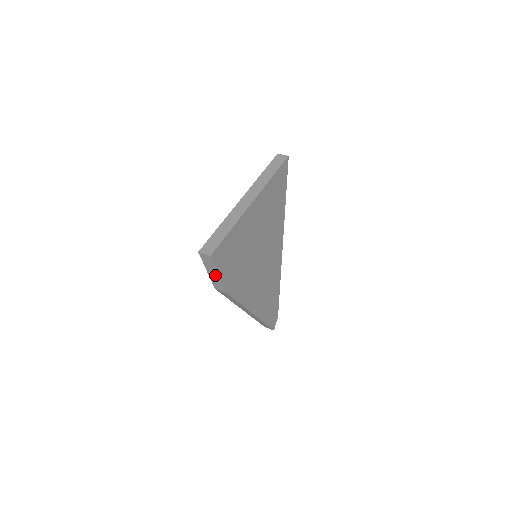
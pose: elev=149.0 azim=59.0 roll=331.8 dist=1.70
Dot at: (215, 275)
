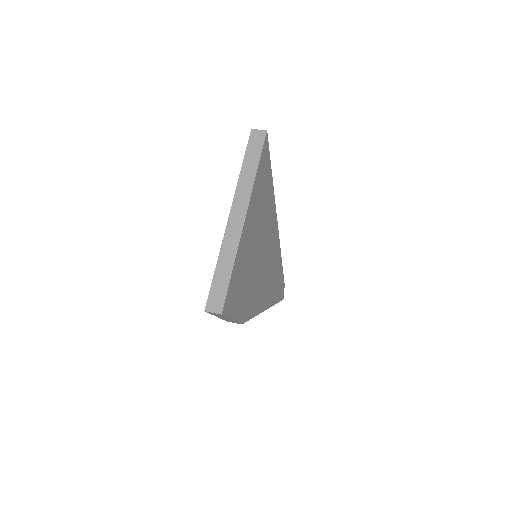
Dot at: (227, 319)
